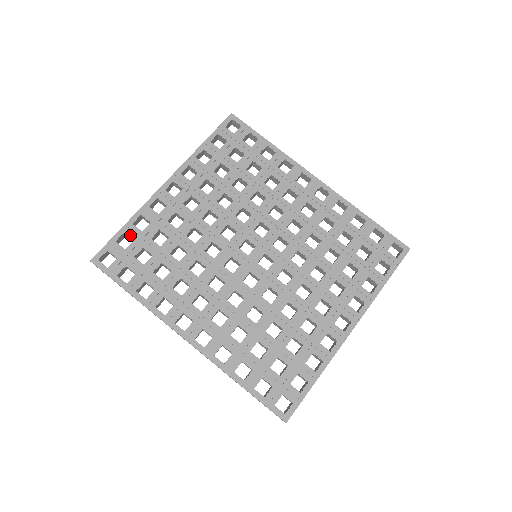
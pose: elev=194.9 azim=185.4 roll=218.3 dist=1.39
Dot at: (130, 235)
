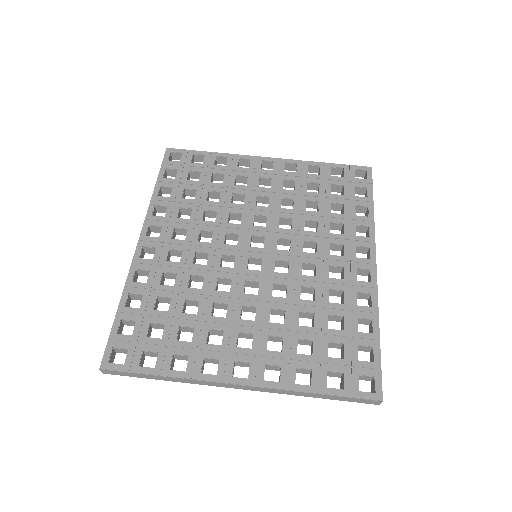
Dot at: (205, 159)
